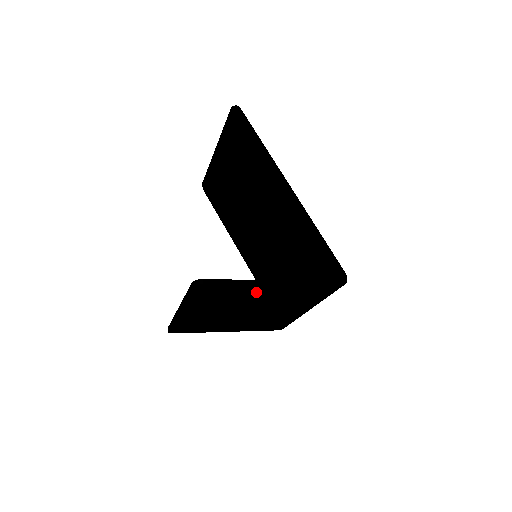
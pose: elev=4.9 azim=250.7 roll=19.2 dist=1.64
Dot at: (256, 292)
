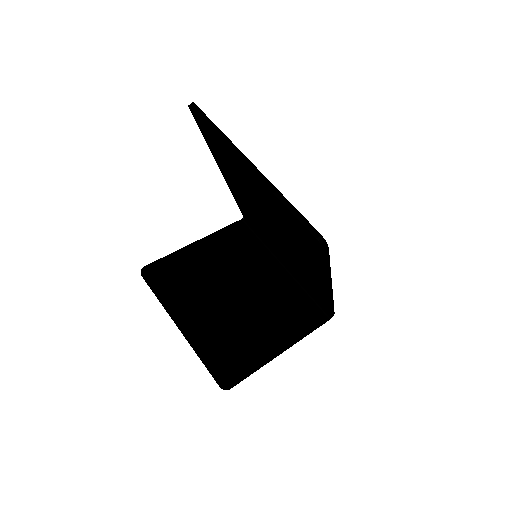
Dot at: (261, 343)
